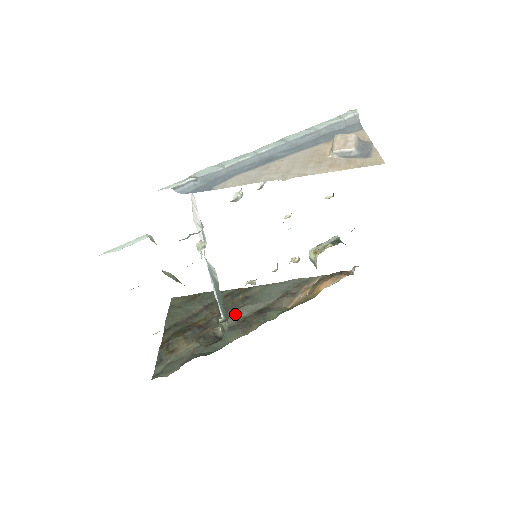
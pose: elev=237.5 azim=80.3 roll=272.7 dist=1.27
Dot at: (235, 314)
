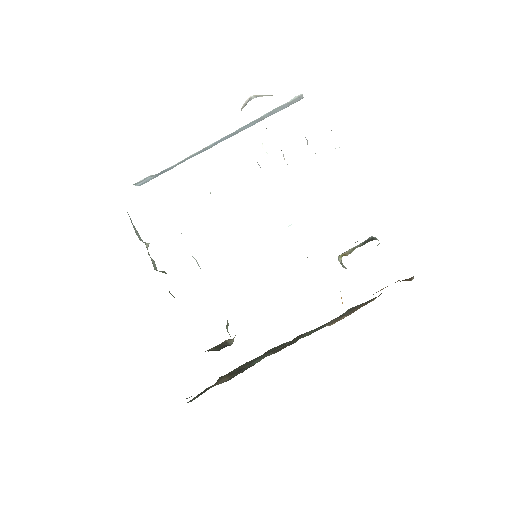
Dot at: occluded
